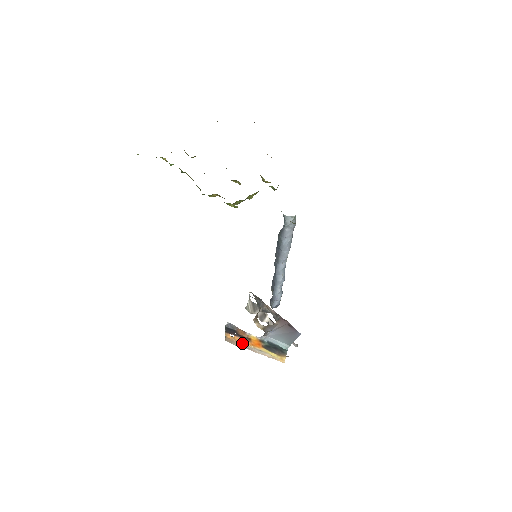
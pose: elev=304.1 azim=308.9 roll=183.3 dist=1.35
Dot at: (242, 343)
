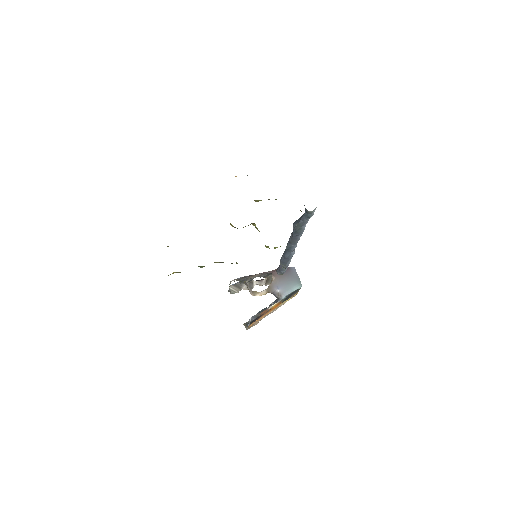
Dot at: occluded
